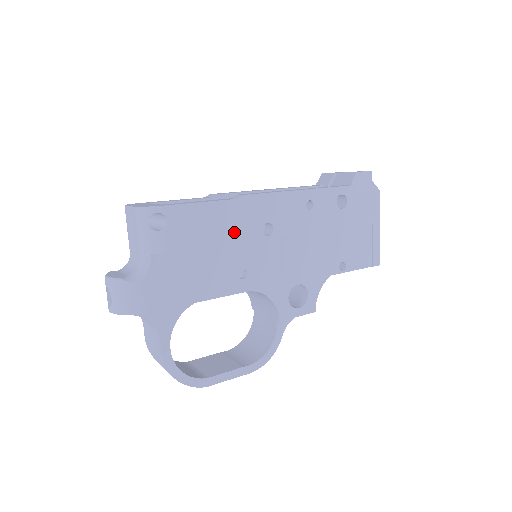
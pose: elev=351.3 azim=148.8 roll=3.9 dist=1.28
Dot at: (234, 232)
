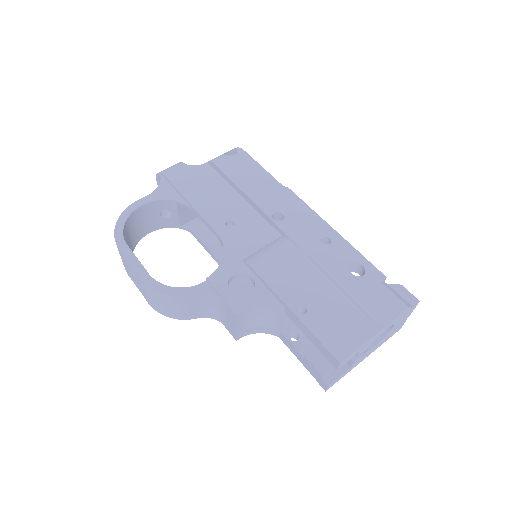
Dot at: (257, 194)
